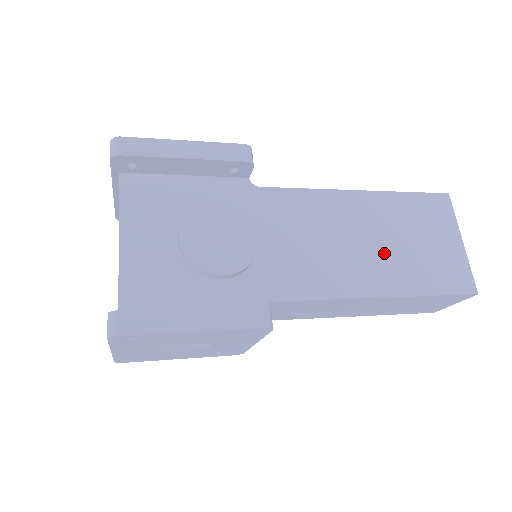
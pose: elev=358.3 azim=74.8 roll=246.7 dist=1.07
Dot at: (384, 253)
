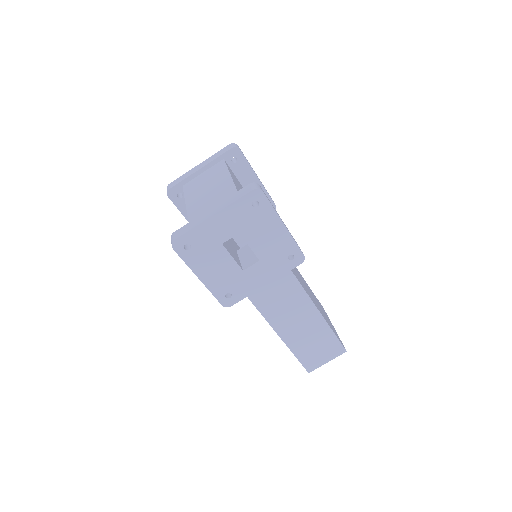
Dot at: occluded
